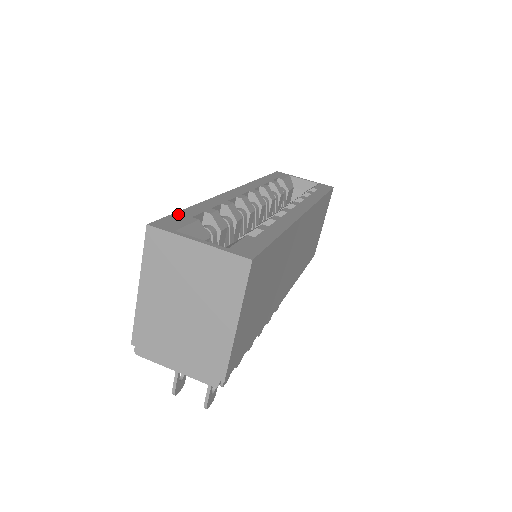
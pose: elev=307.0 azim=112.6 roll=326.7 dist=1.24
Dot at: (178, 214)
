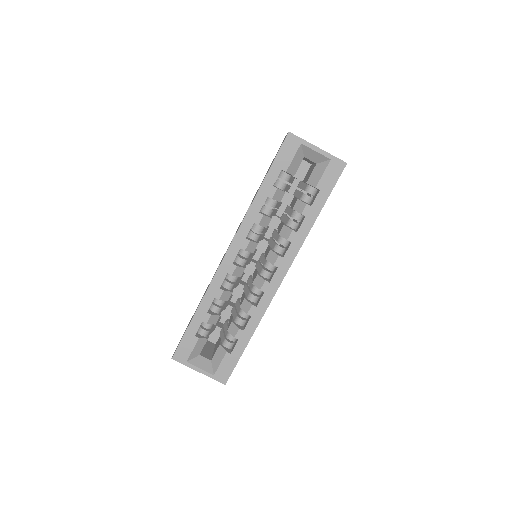
Dot at: (186, 335)
